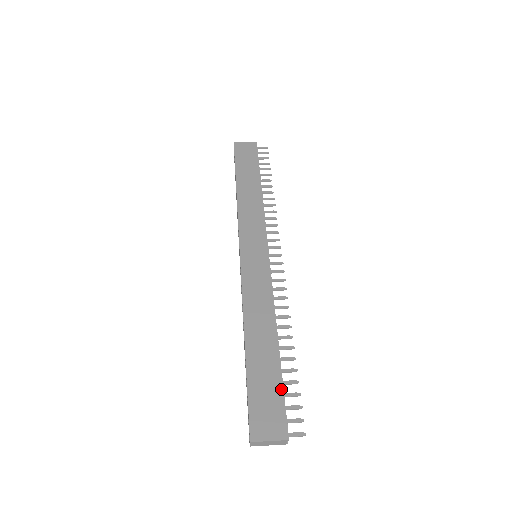
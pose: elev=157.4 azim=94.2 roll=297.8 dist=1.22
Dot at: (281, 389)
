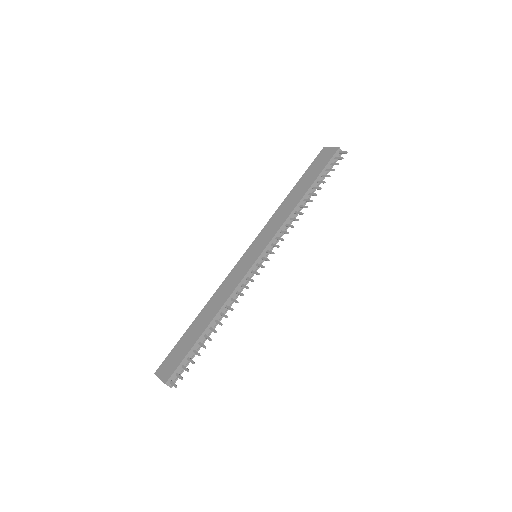
Dot at: (186, 354)
